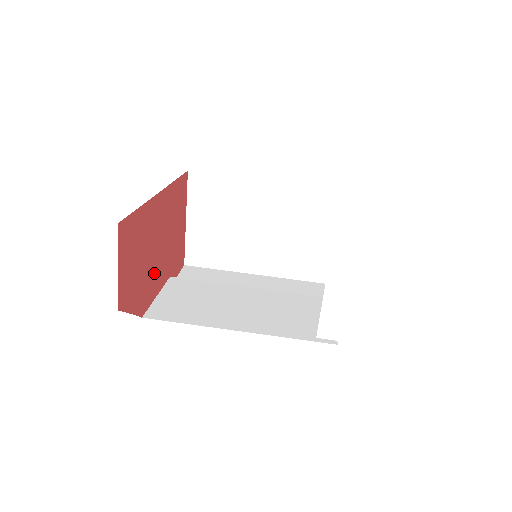
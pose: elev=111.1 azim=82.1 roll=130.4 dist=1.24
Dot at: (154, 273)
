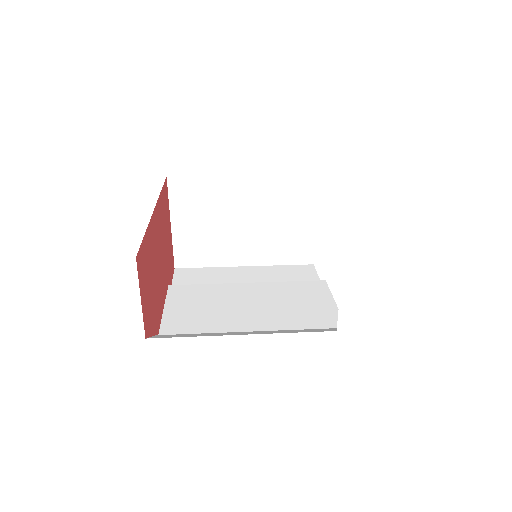
Dot at: (159, 289)
